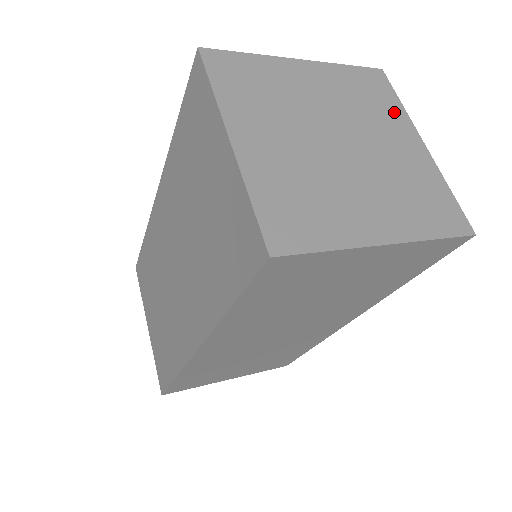
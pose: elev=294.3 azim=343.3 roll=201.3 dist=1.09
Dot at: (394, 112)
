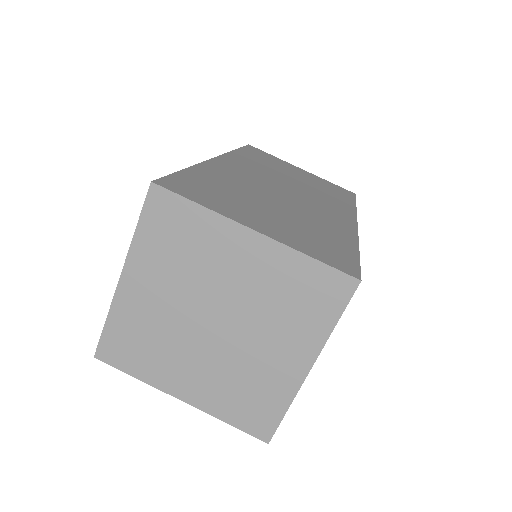
Dot at: (207, 228)
